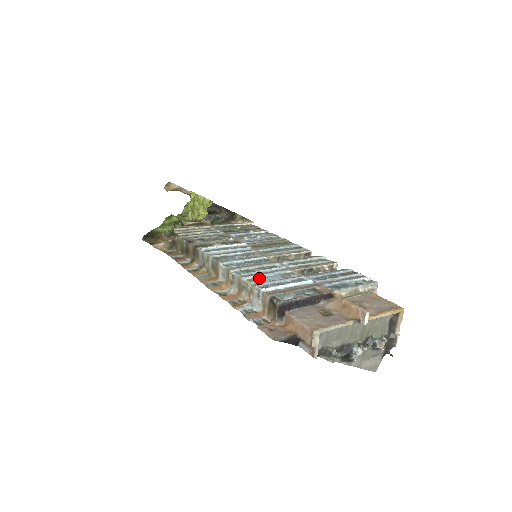
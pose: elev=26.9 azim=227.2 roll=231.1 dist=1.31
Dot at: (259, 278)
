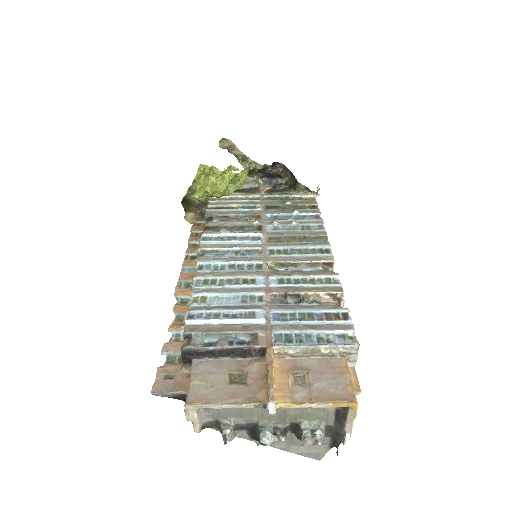
Dot at: (212, 297)
